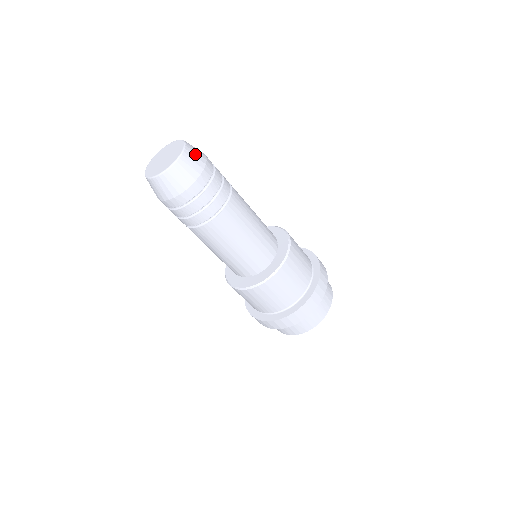
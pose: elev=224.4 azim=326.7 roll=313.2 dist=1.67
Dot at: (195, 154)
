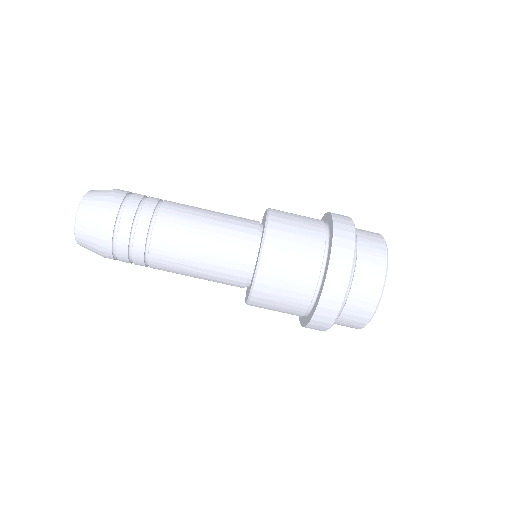
Dot at: (103, 190)
